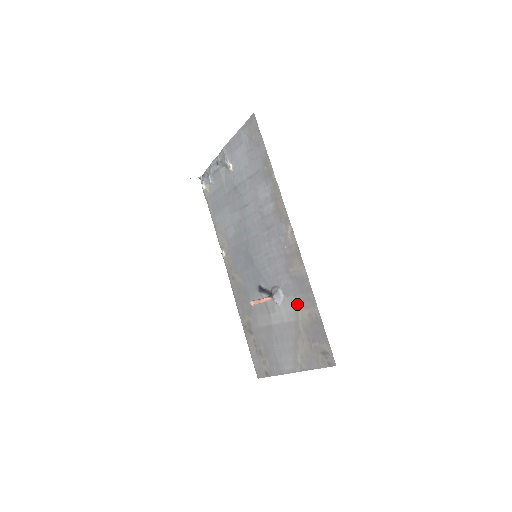
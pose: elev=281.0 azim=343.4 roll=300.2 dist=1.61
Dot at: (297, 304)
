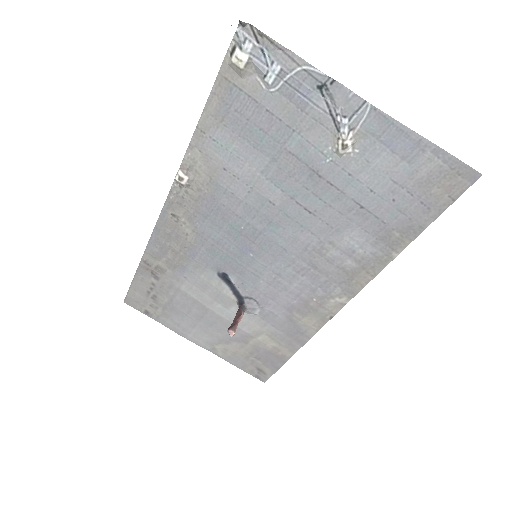
Dot at: (269, 332)
